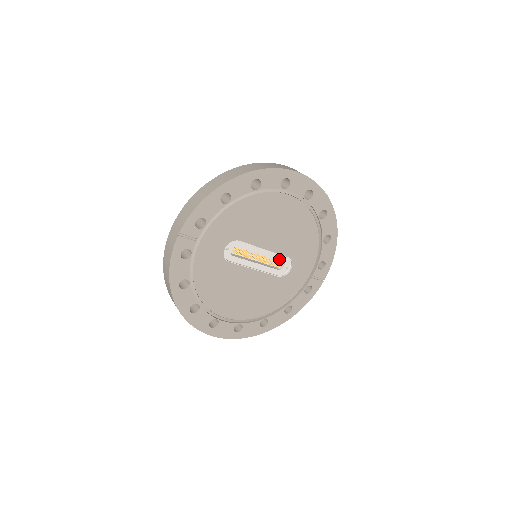
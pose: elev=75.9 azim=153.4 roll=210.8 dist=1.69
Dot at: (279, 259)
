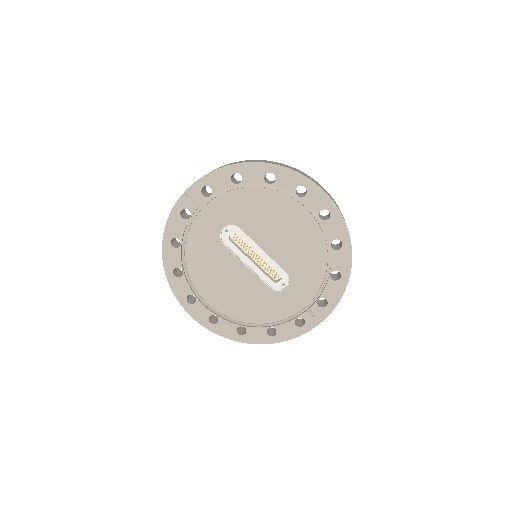
Dot at: (277, 270)
